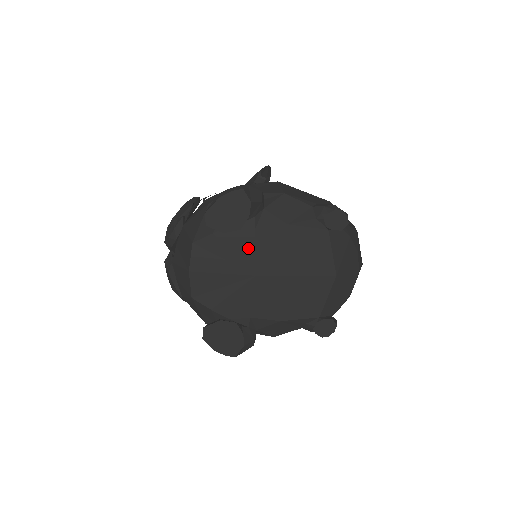
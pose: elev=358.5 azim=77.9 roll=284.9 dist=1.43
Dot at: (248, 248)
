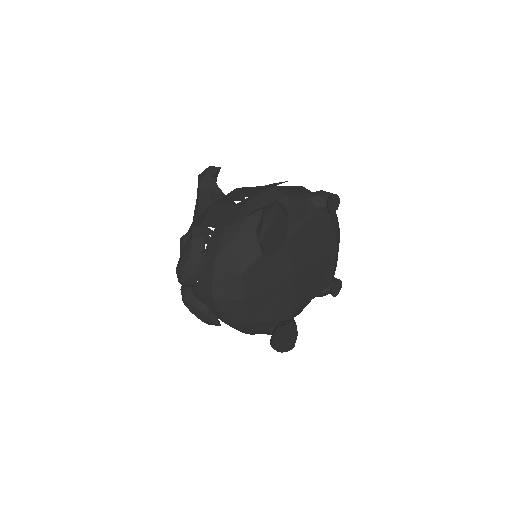
Dot at: (285, 257)
